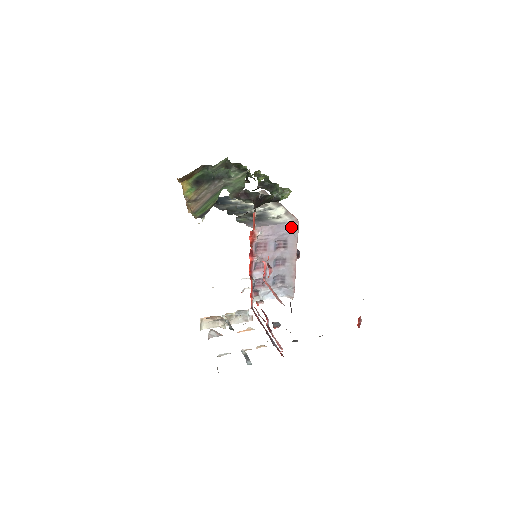
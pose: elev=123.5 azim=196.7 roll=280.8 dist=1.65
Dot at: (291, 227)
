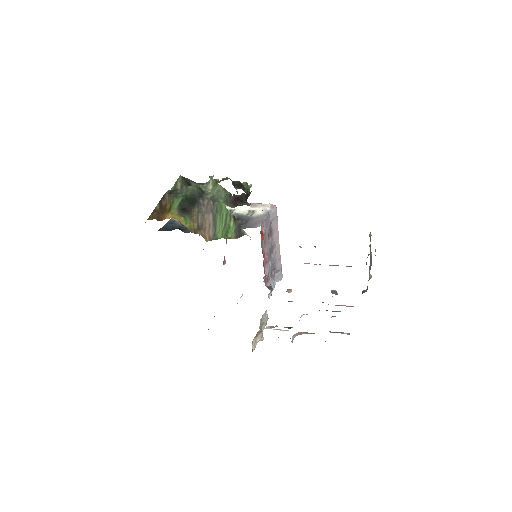
Dot at: (273, 213)
